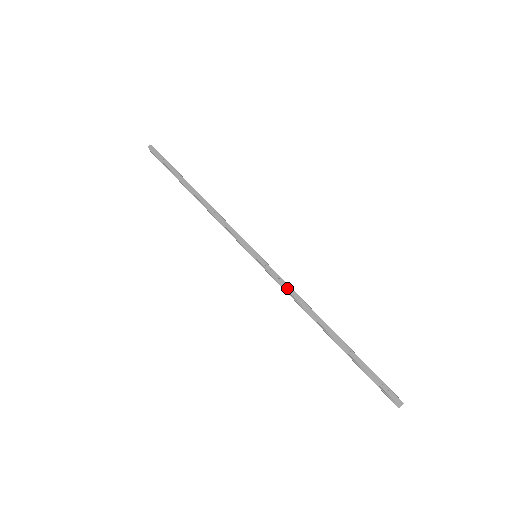
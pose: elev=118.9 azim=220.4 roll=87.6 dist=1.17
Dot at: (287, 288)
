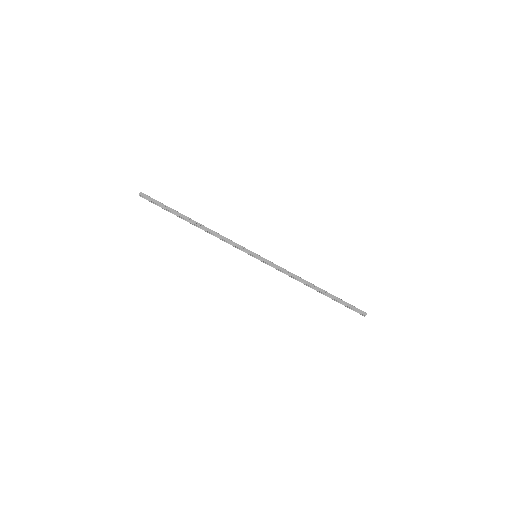
Dot at: (283, 270)
